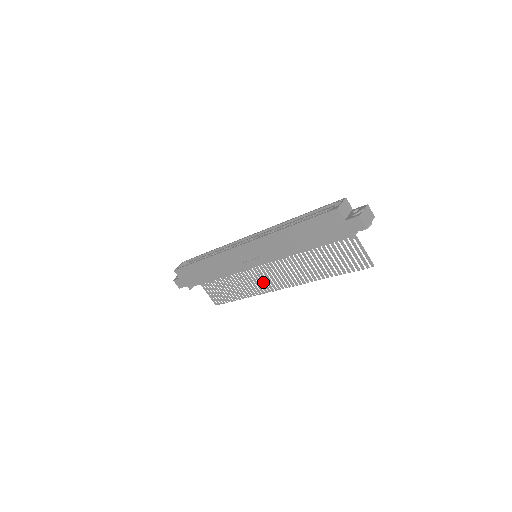
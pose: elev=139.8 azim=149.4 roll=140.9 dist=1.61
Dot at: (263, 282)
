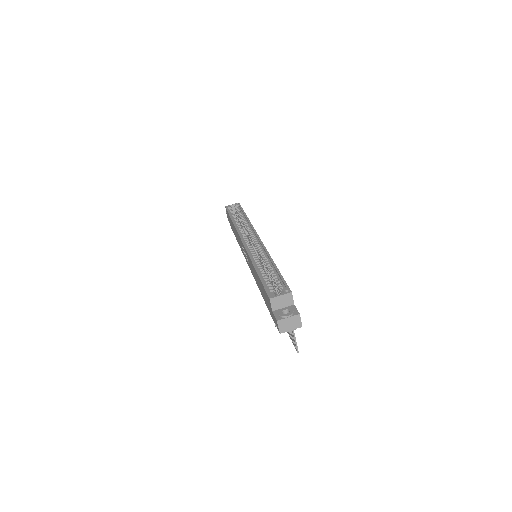
Dot at: occluded
